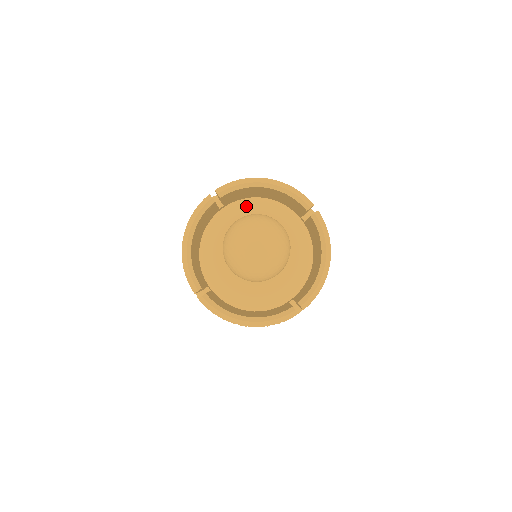
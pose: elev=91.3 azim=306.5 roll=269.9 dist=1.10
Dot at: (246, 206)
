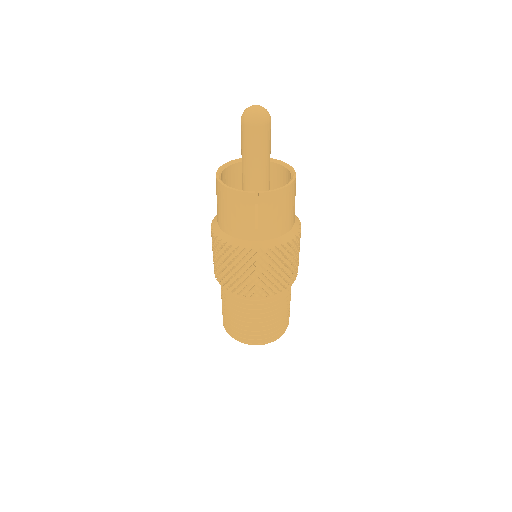
Dot at: occluded
